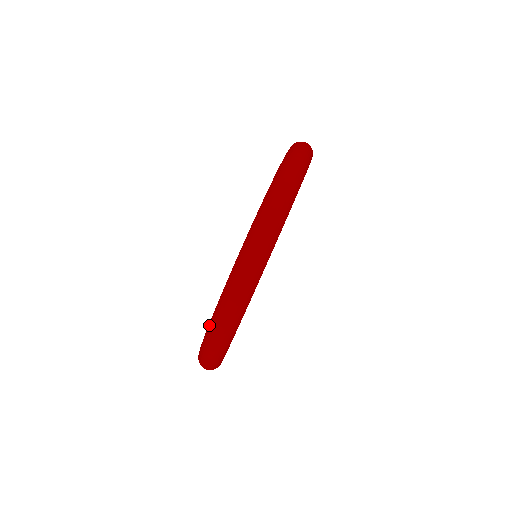
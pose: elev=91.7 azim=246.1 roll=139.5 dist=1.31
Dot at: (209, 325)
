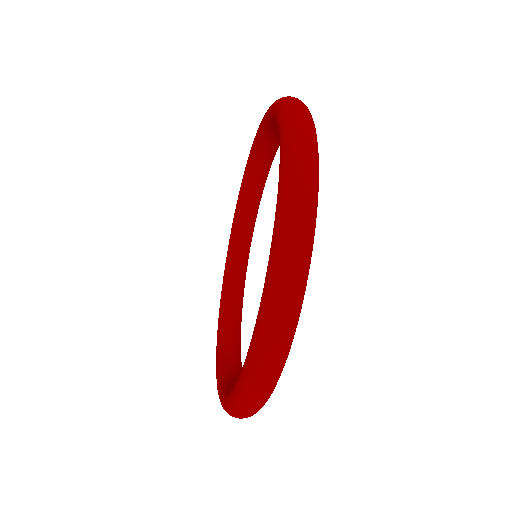
Dot at: occluded
